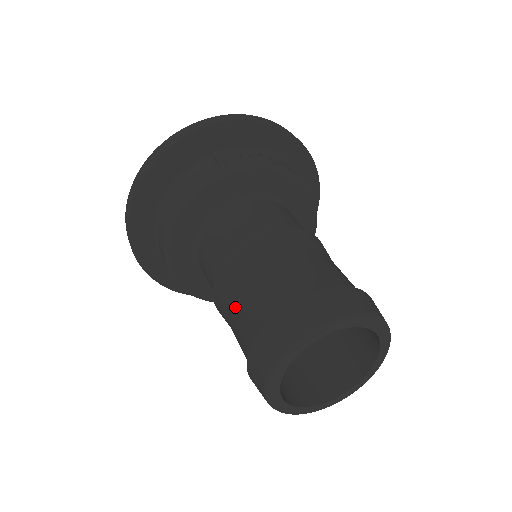
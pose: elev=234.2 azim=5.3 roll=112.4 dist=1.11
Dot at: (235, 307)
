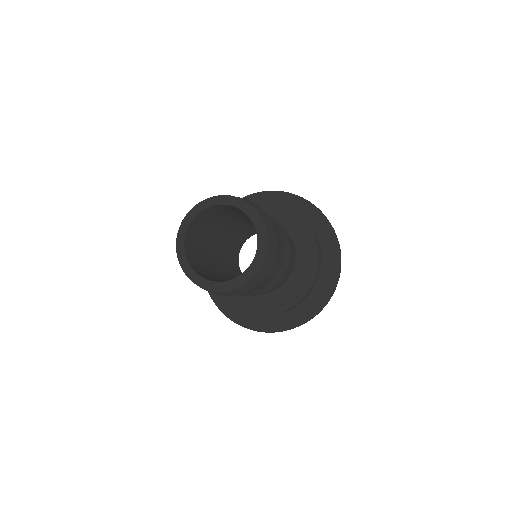
Dot at: occluded
